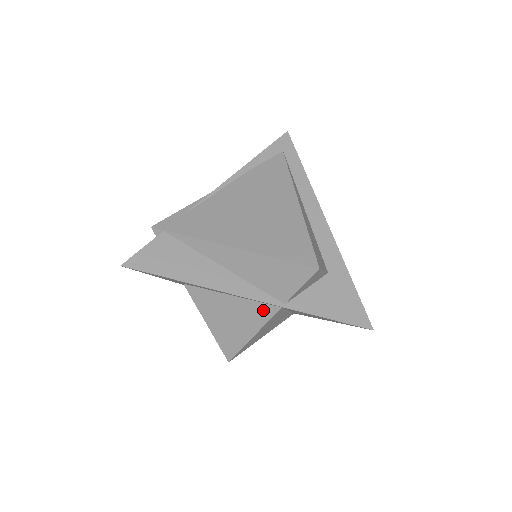
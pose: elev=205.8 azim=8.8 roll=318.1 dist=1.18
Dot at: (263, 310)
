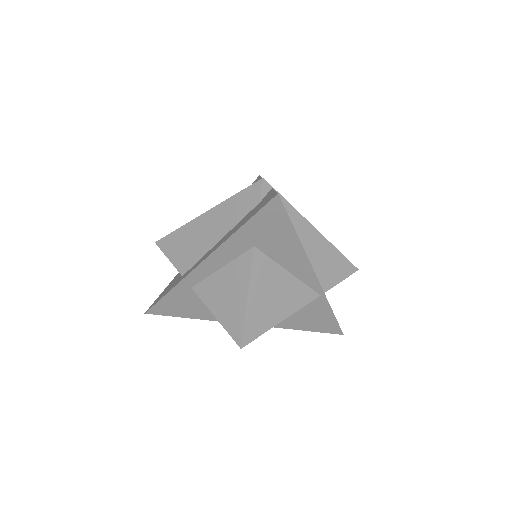
Dot at: (306, 295)
